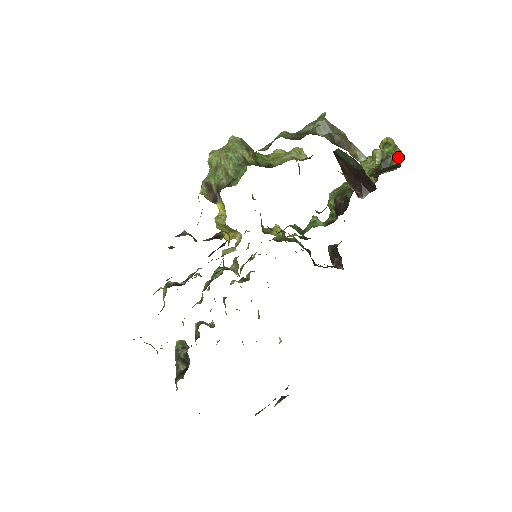
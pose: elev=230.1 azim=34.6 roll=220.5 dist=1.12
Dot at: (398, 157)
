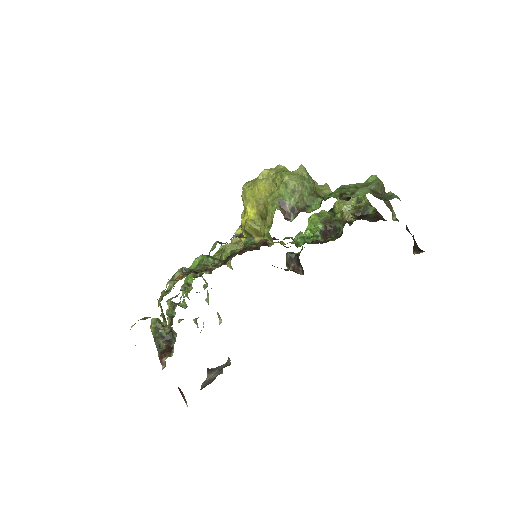
Dot at: (373, 207)
